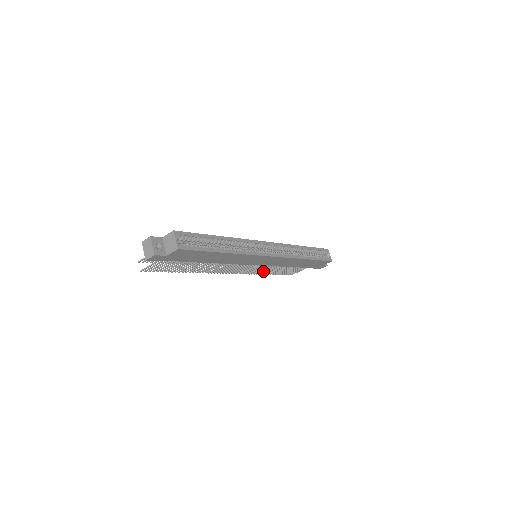
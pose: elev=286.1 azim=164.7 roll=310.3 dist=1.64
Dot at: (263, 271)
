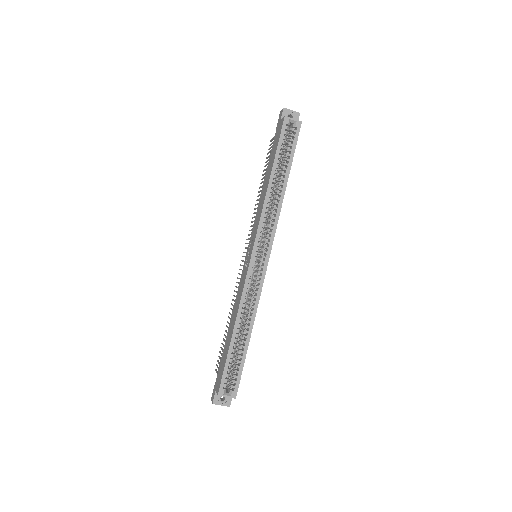
Dot at: occluded
